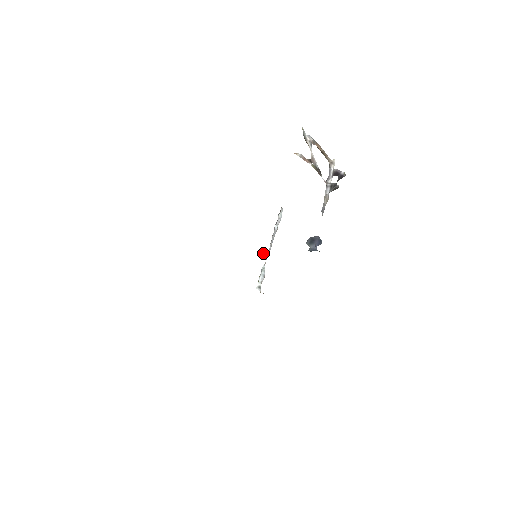
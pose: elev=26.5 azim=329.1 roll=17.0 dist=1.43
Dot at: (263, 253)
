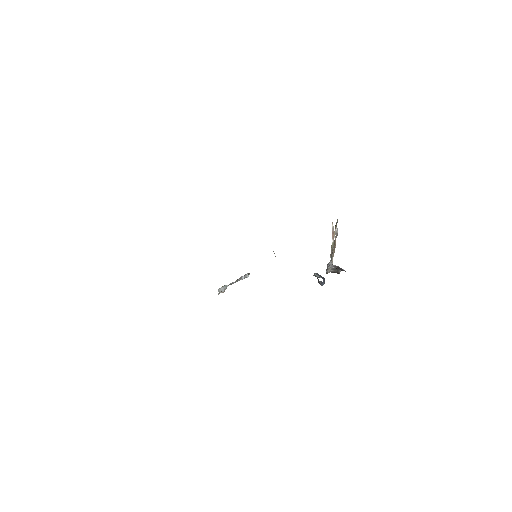
Dot at: (274, 253)
